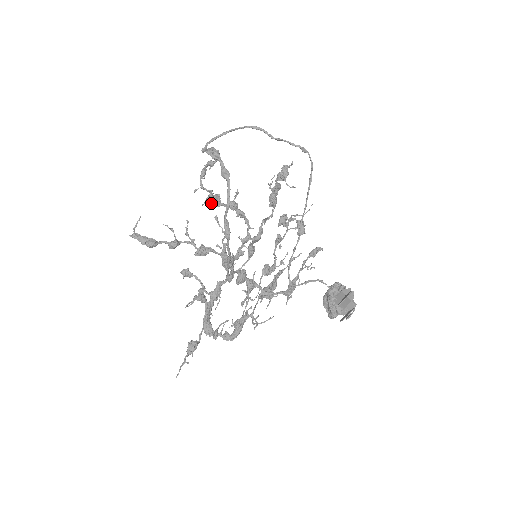
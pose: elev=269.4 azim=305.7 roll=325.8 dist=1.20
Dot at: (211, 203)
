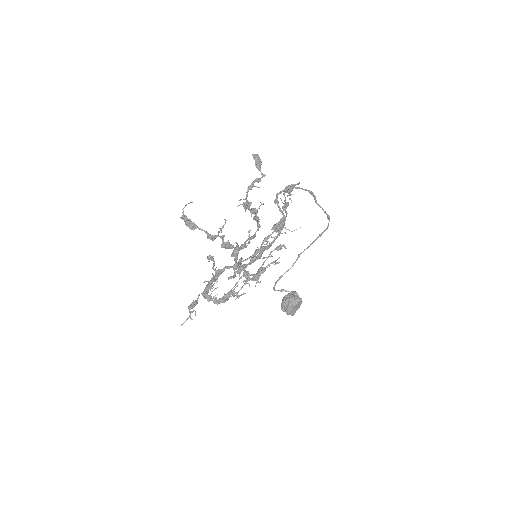
Dot at: occluded
